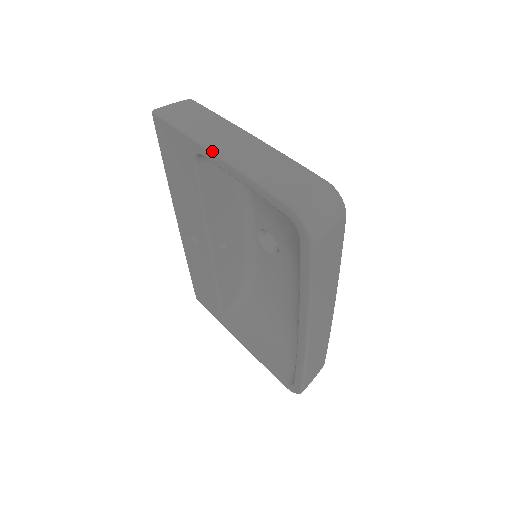
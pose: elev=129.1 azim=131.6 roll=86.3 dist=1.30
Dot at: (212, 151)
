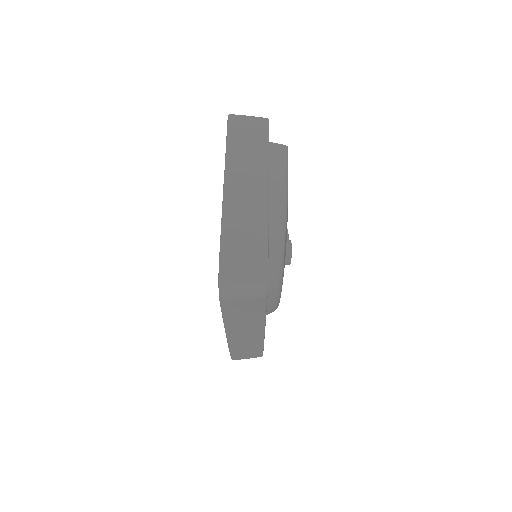
Dot at: (224, 183)
